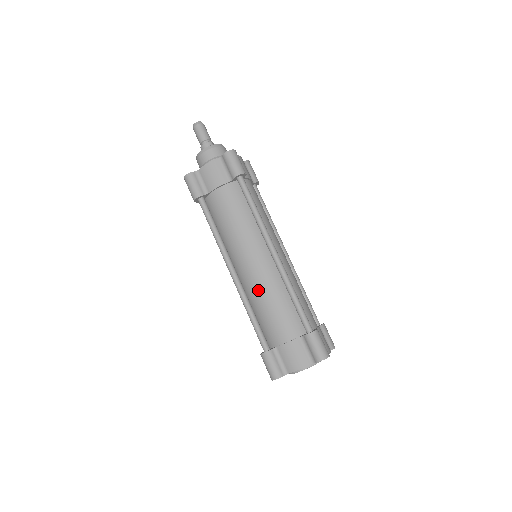
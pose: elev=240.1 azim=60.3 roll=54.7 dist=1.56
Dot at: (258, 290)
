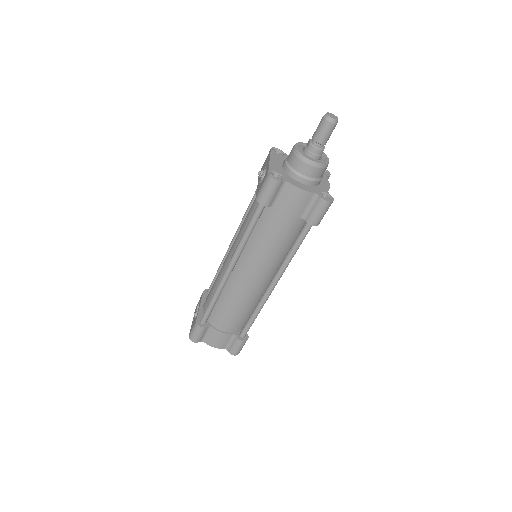
Dot at: (236, 295)
